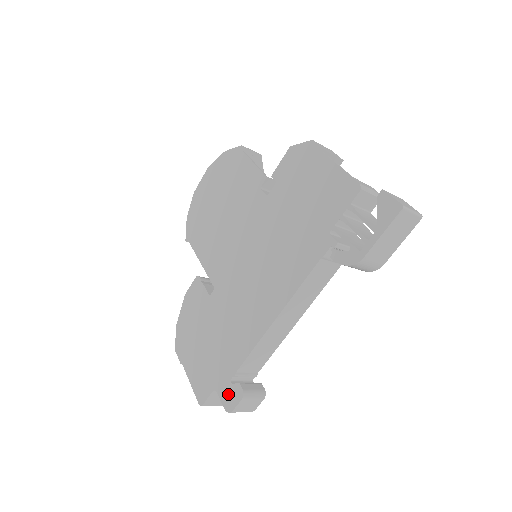
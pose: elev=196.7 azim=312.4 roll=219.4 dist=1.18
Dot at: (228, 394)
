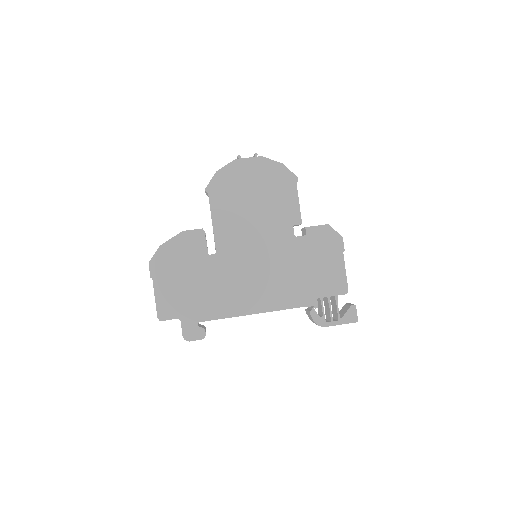
Dot at: (191, 330)
